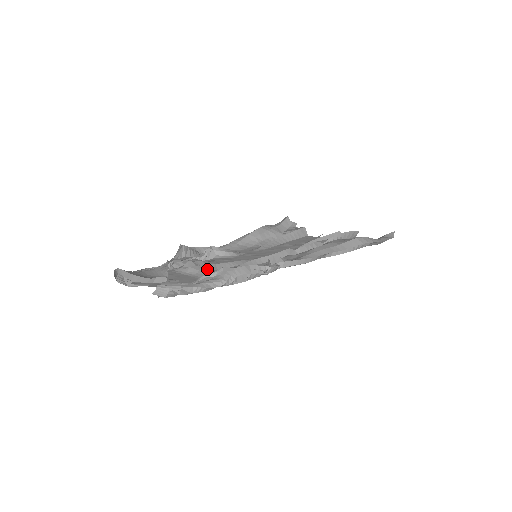
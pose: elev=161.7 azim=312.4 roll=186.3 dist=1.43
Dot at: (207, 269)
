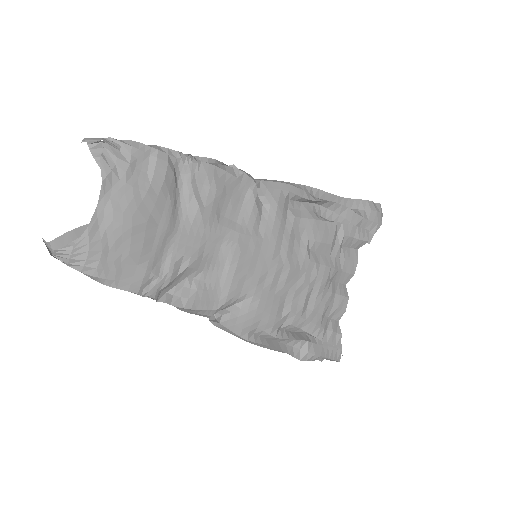
Dot at: (177, 216)
